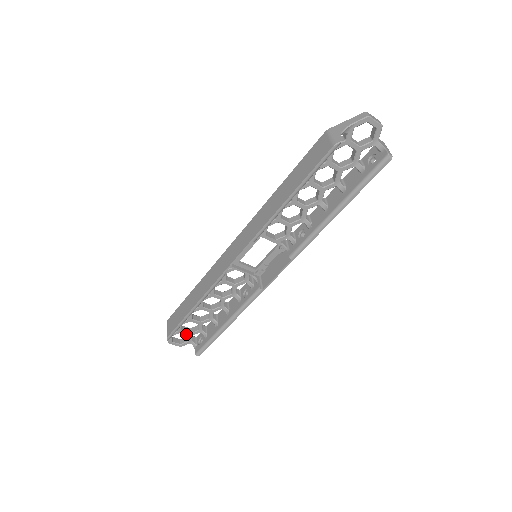
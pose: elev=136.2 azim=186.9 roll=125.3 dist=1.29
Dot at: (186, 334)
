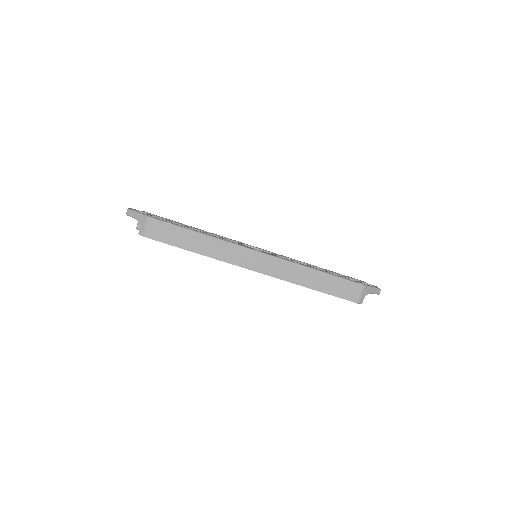
Dot at: occluded
